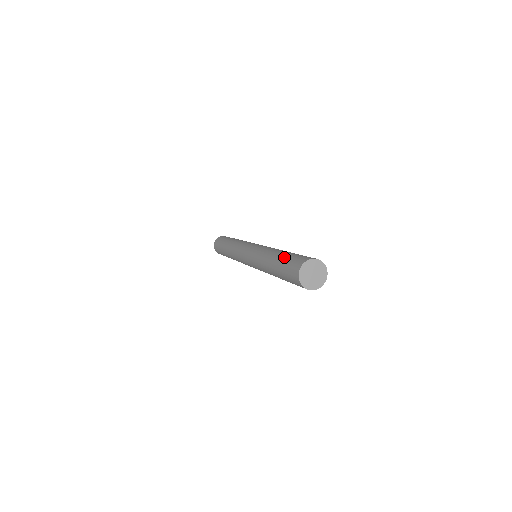
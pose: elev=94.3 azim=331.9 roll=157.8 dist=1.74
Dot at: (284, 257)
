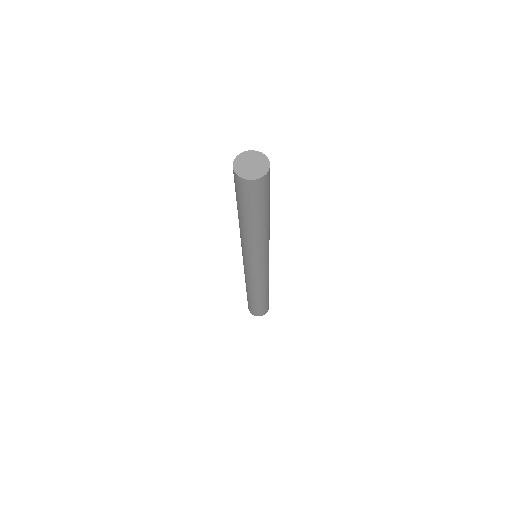
Dot at: occluded
